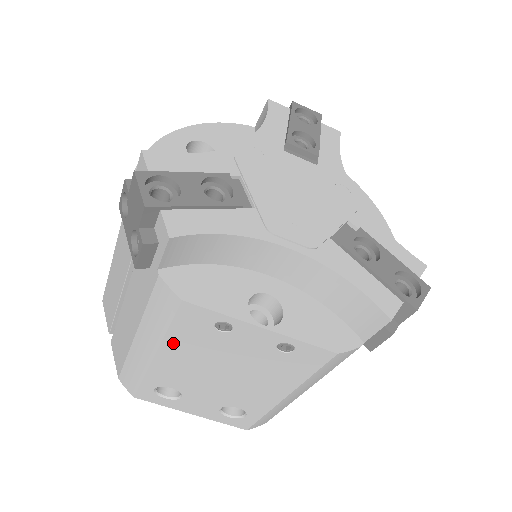
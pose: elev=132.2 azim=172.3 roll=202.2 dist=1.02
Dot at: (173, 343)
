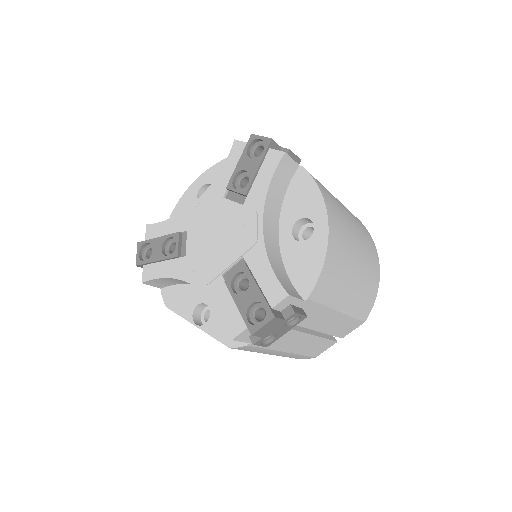
Dot at: occluded
